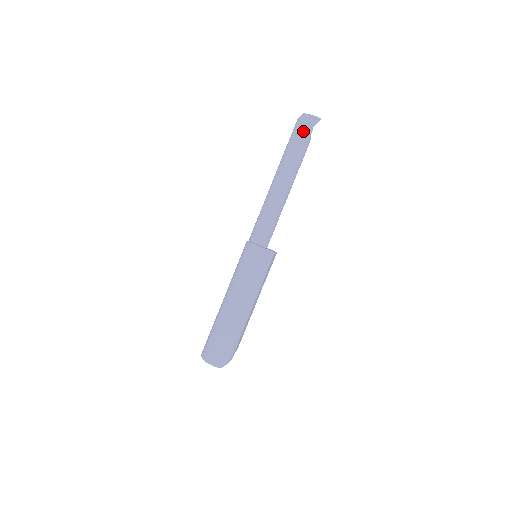
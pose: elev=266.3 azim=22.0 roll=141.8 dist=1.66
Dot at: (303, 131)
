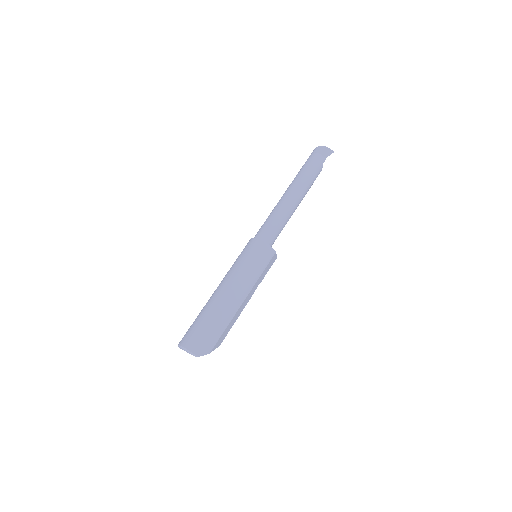
Dot at: (317, 158)
